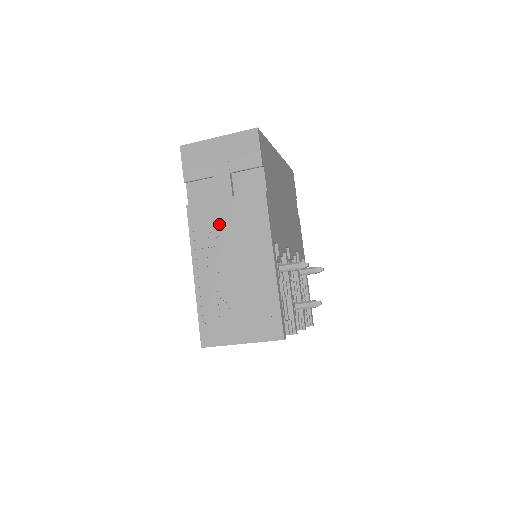
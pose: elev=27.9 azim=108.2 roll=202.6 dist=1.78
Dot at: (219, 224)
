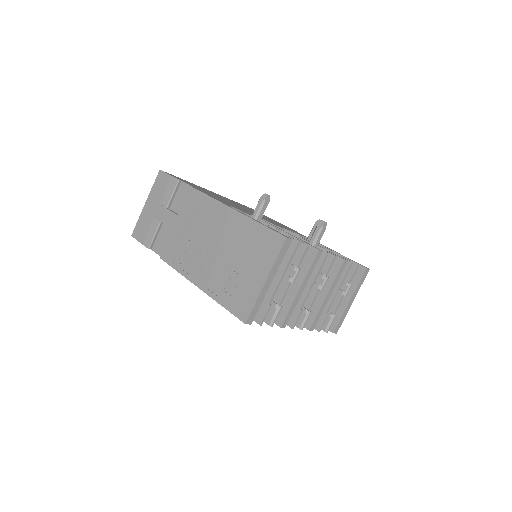
Dot at: (185, 239)
